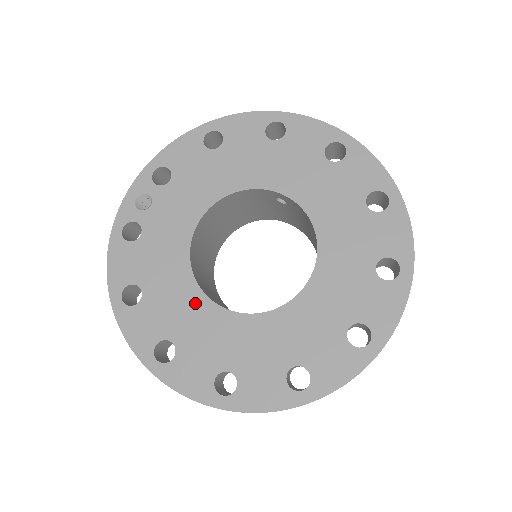
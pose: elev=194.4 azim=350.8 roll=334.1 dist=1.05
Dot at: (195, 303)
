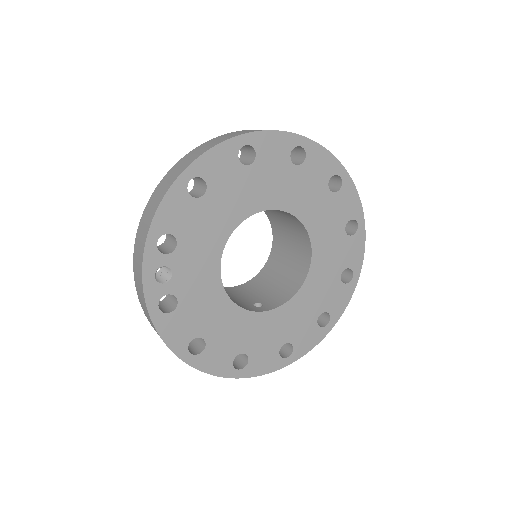
Dot at: (246, 321)
